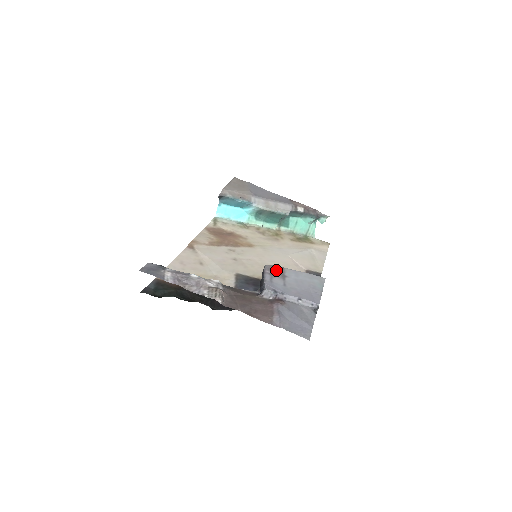
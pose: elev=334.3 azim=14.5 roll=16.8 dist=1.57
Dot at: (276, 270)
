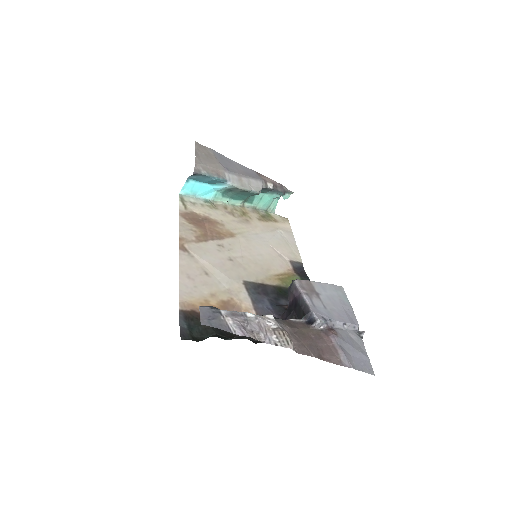
Dot at: (307, 287)
